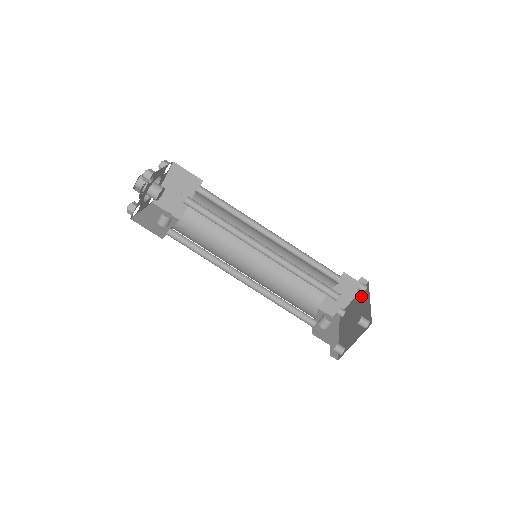
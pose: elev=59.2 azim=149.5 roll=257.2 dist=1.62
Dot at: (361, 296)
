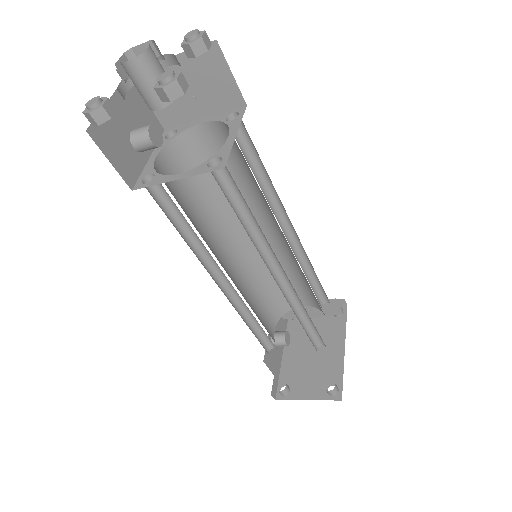
Dot at: (331, 320)
